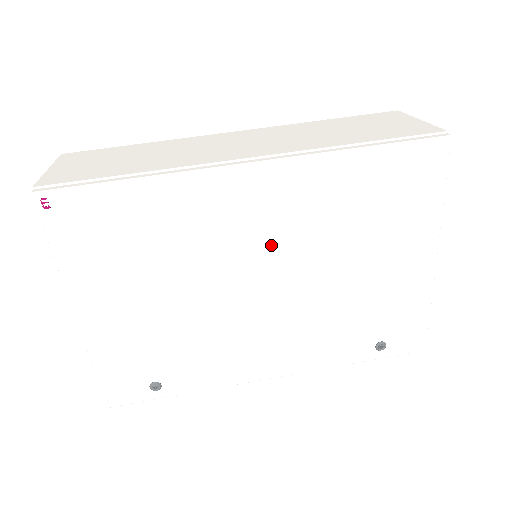
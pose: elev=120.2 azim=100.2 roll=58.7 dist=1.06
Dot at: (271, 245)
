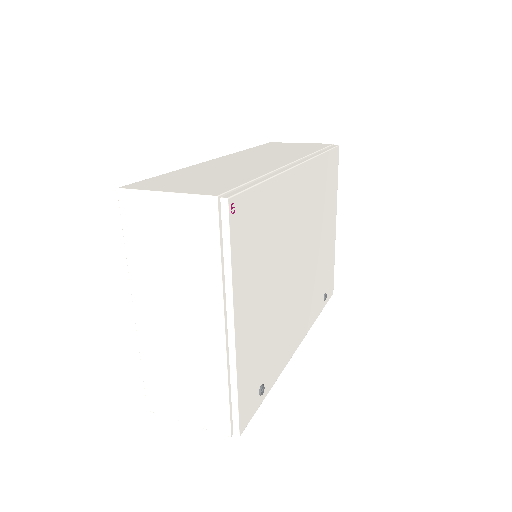
Dot at: (302, 228)
